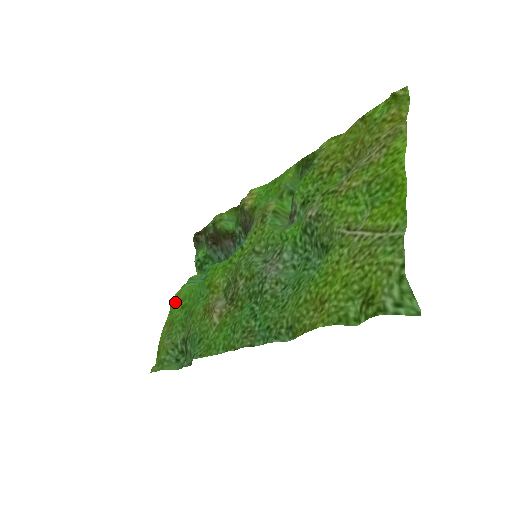
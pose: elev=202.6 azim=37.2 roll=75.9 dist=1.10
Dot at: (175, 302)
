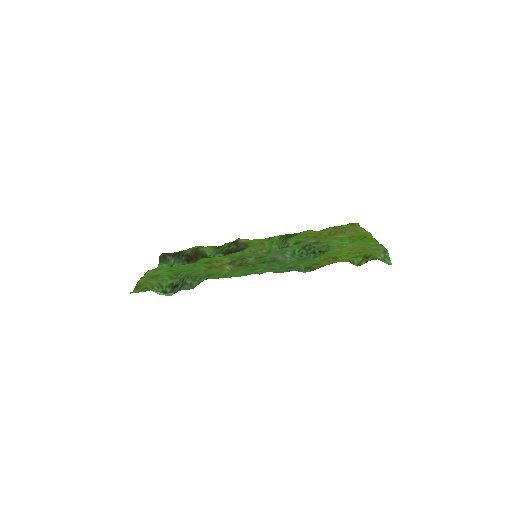
Dot at: (151, 272)
